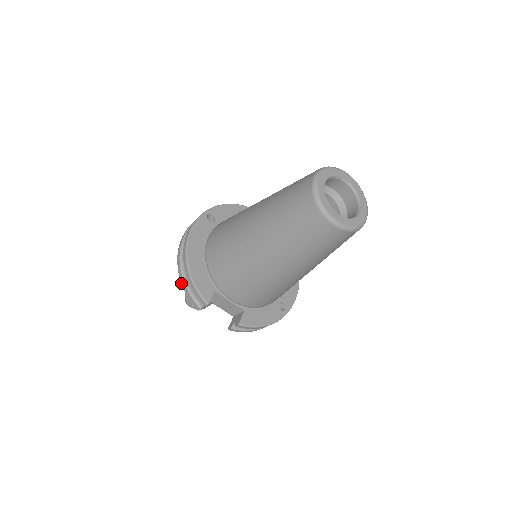
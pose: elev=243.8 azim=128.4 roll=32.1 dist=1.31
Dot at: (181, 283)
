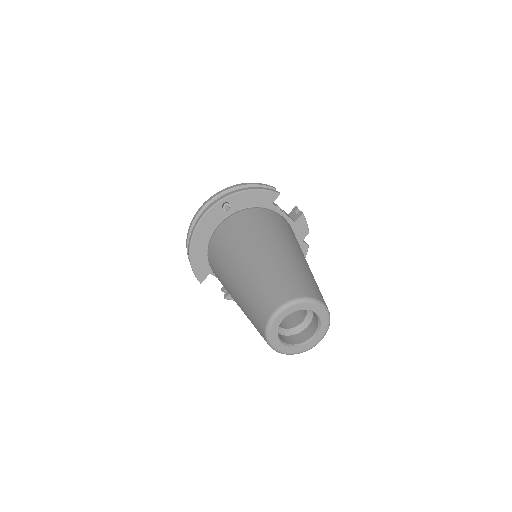
Dot at: (187, 252)
